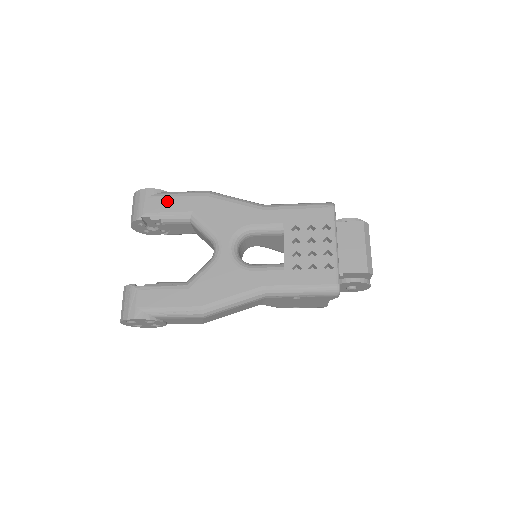
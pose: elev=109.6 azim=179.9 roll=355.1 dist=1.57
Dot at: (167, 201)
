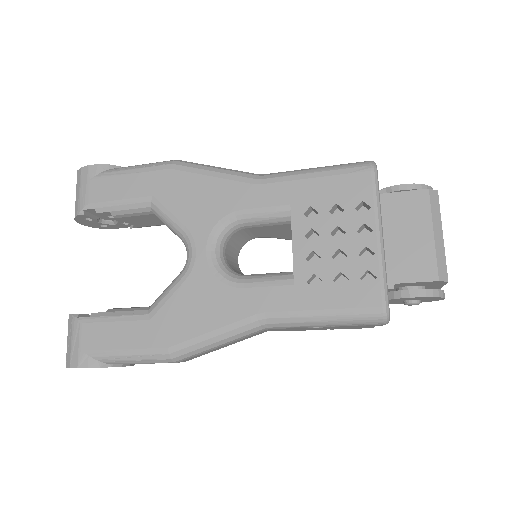
Dot at: (116, 182)
